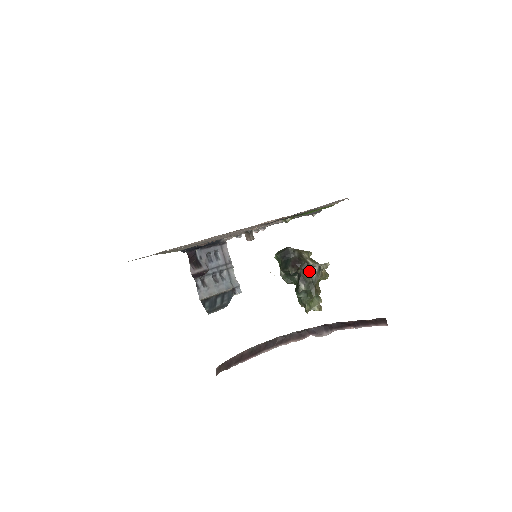
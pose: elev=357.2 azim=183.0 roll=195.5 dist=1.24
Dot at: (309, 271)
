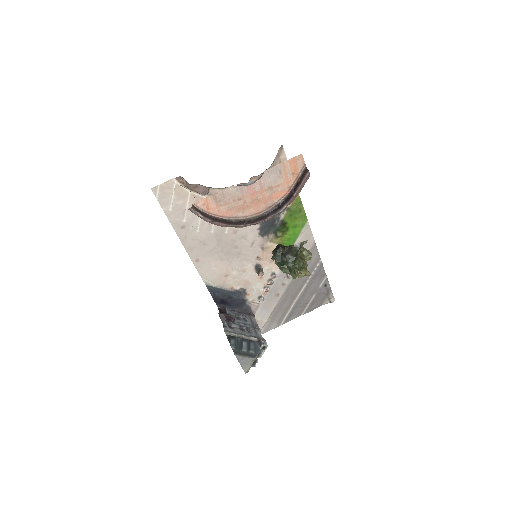
Dot at: (294, 249)
